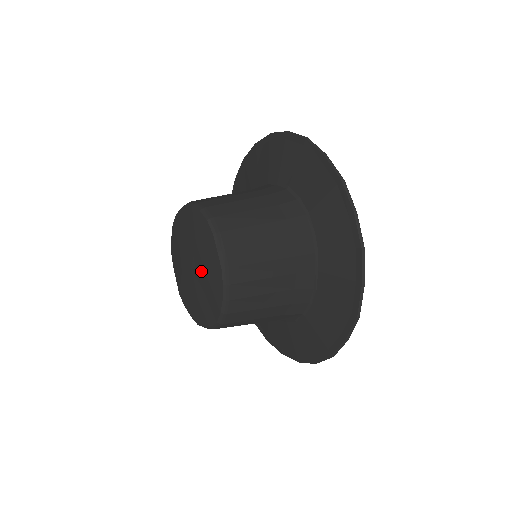
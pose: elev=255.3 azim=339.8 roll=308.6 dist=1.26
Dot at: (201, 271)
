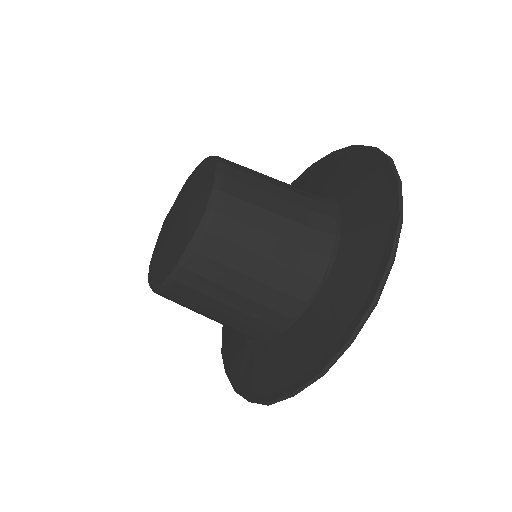
Dot at: (173, 237)
